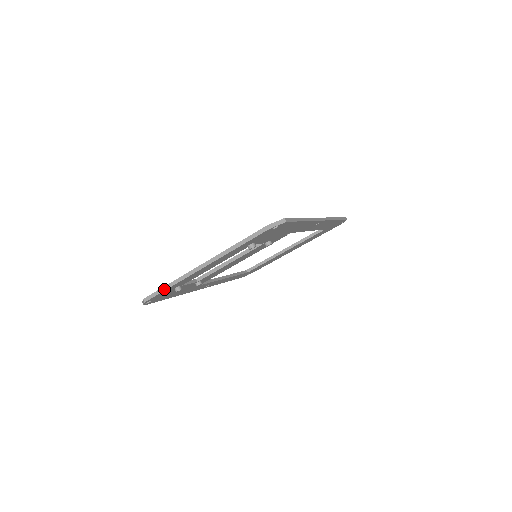
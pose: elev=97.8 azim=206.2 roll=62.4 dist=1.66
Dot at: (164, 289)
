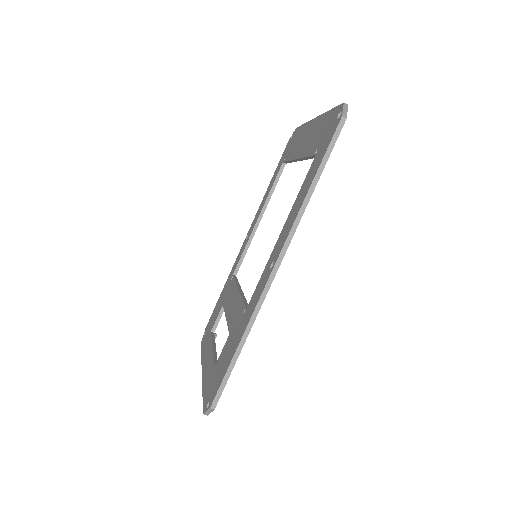
Dot at: occluded
